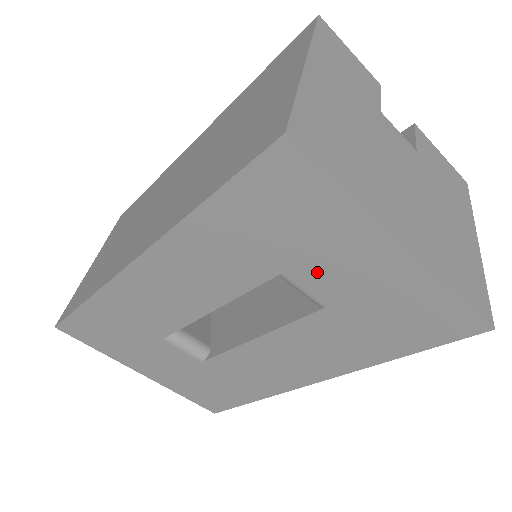
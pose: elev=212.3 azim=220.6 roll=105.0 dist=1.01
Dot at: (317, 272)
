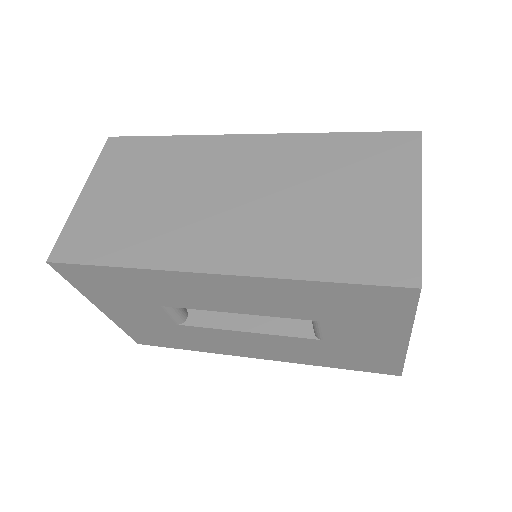
Dot at: (343, 329)
